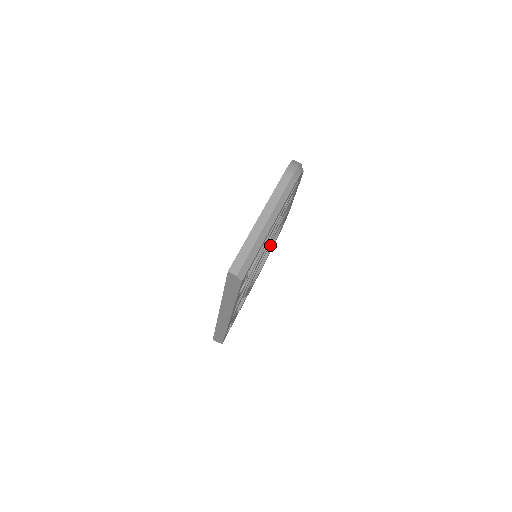
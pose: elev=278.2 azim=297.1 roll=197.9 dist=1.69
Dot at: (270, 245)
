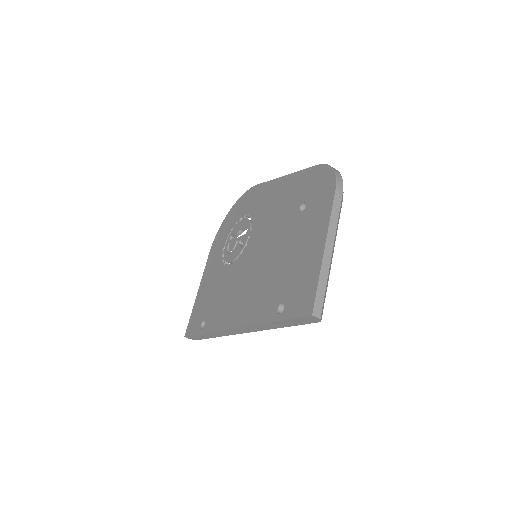
Dot at: occluded
